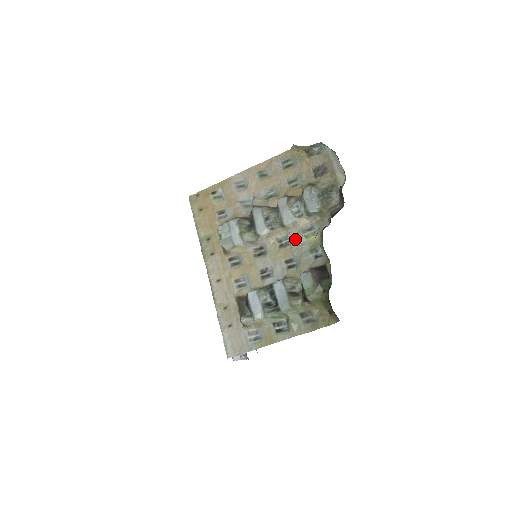
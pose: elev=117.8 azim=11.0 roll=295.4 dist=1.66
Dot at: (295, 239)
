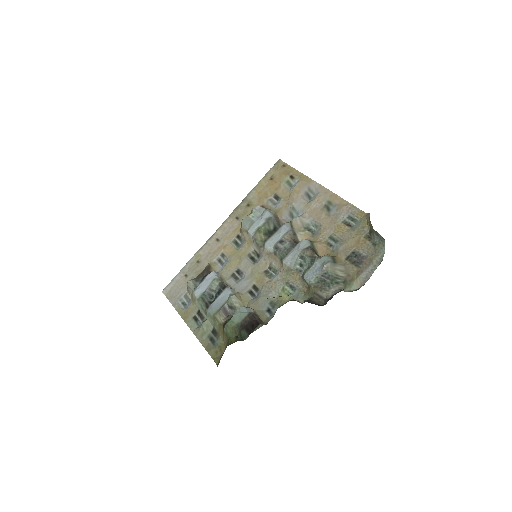
Dot at: (277, 280)
